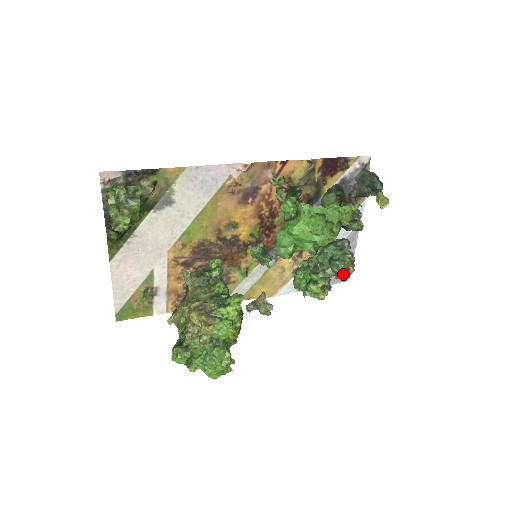
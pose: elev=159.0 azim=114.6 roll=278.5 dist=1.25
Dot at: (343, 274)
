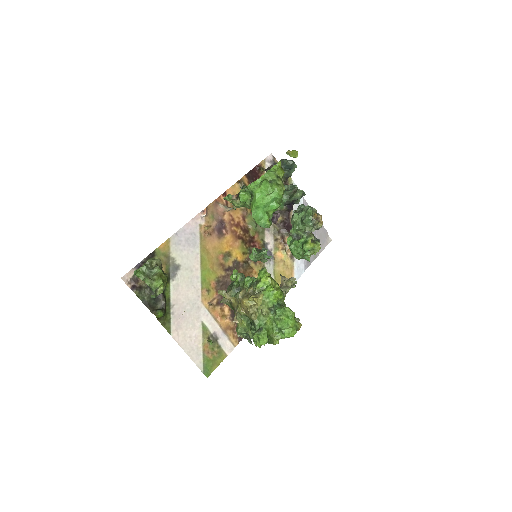
Dot at: (316, 222)
